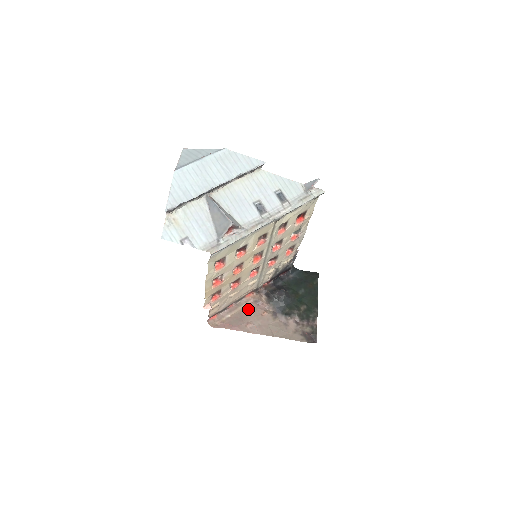
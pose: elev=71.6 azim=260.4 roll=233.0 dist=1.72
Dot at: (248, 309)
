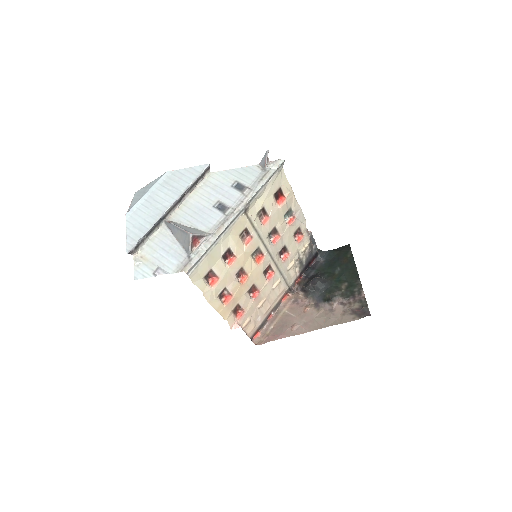
Dot at: (289, 312)
